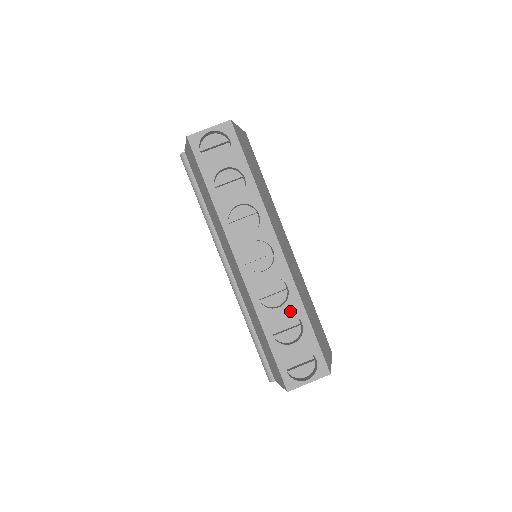
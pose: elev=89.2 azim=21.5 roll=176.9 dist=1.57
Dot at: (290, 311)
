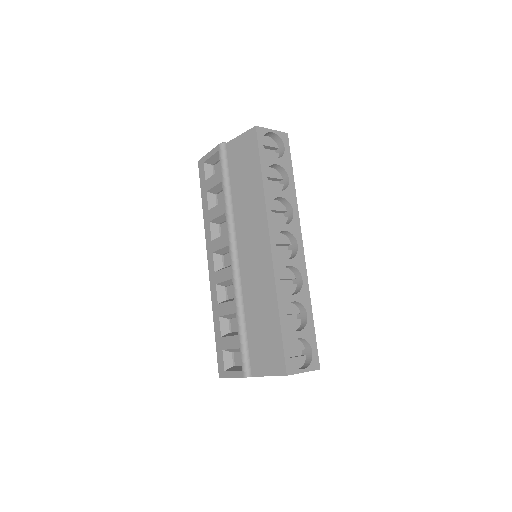
Dot at: (301, 301)
